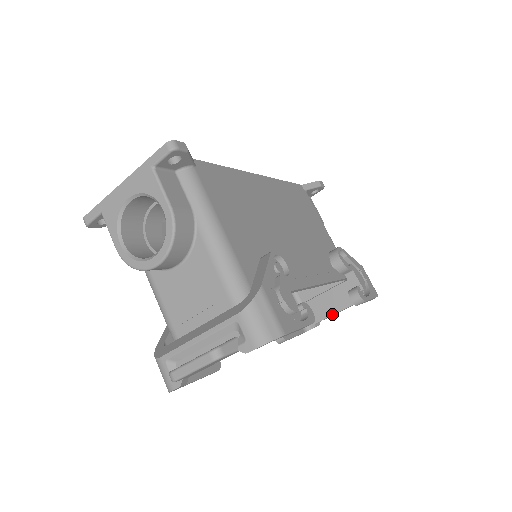
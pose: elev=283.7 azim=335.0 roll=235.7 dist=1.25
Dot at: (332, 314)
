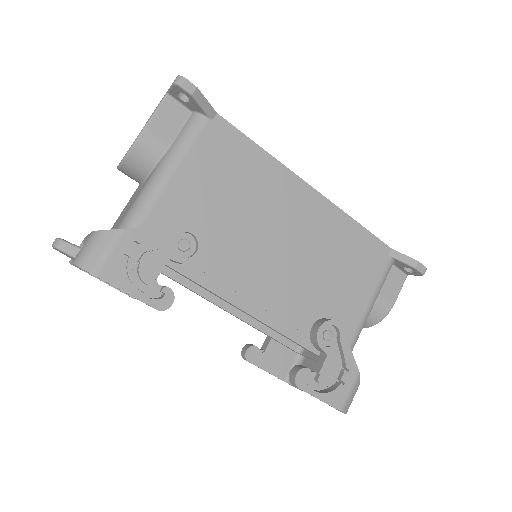
Dot at: occluded
